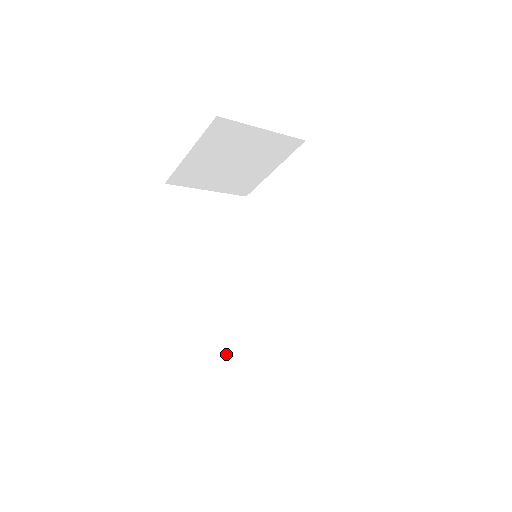
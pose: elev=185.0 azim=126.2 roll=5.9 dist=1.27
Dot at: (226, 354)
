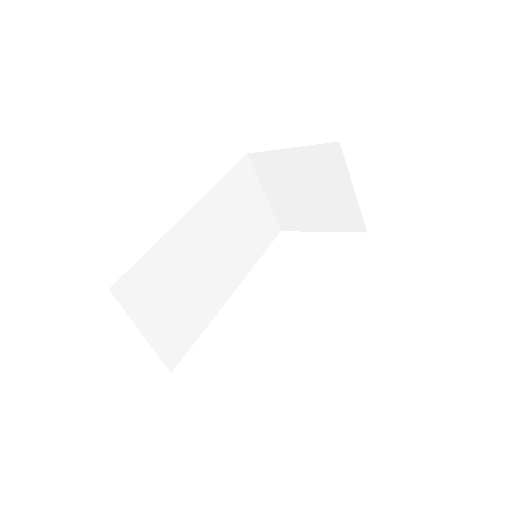
Dot at: (155, 294)
